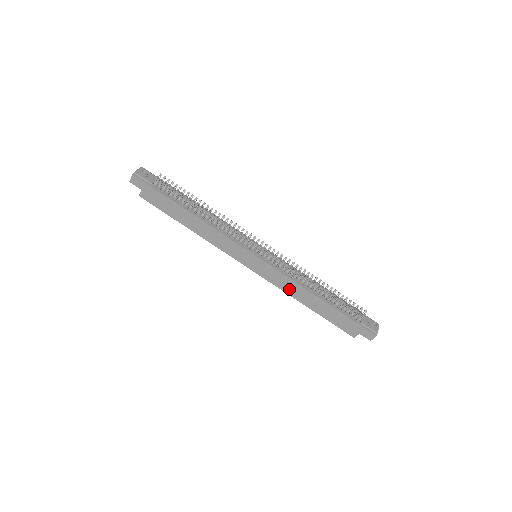
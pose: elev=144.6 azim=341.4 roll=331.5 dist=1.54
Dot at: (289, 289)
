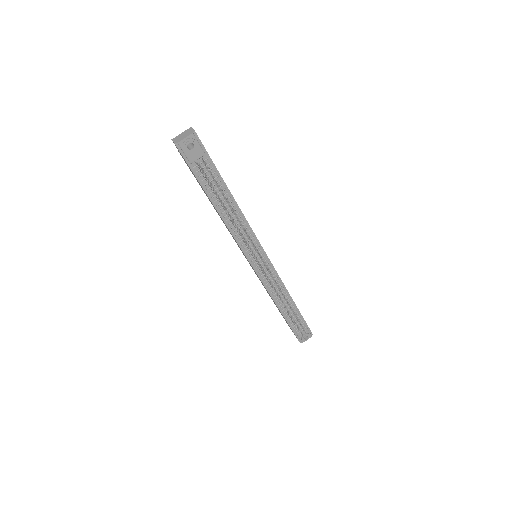
Dot at: (264, 287)
